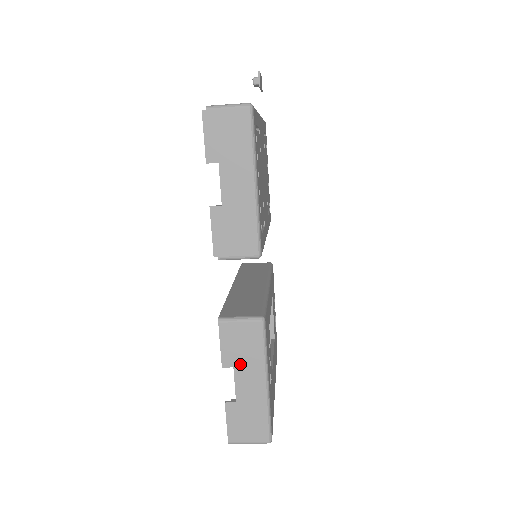
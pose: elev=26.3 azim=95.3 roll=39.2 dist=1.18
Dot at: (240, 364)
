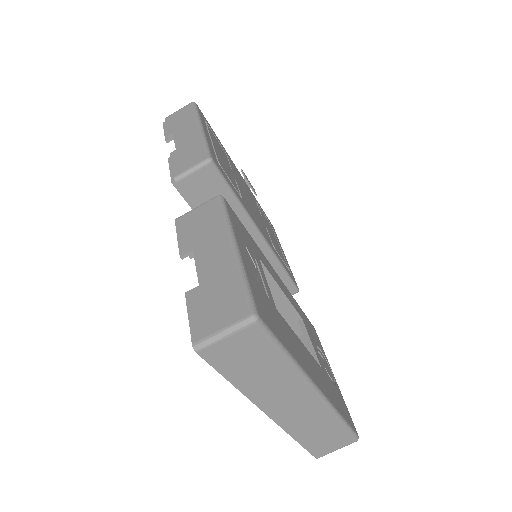
Dot at: (200, 243)
